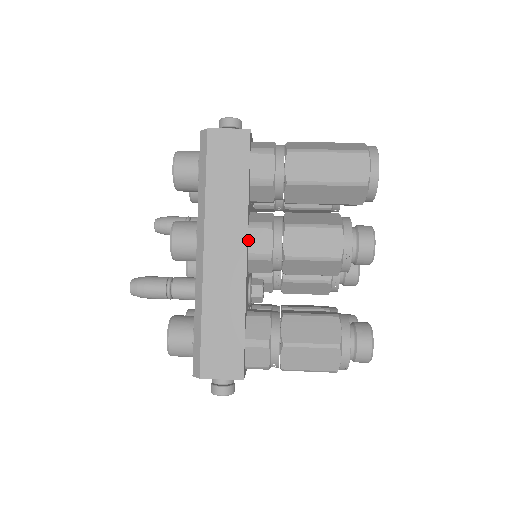
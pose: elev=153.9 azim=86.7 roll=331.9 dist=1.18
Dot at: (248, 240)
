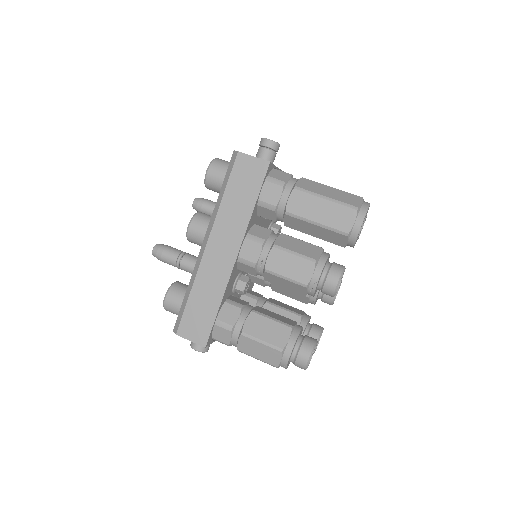
Dot at: (242, 247)
